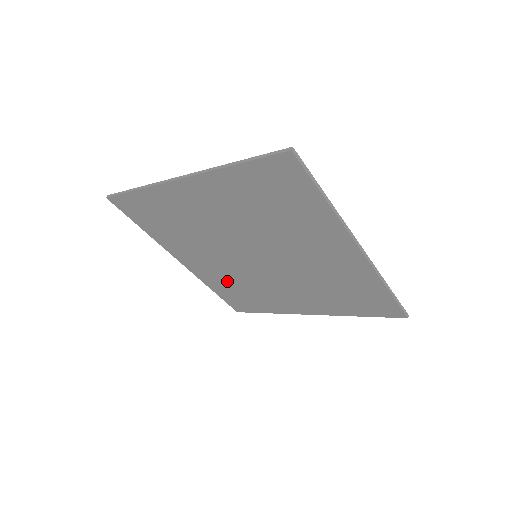
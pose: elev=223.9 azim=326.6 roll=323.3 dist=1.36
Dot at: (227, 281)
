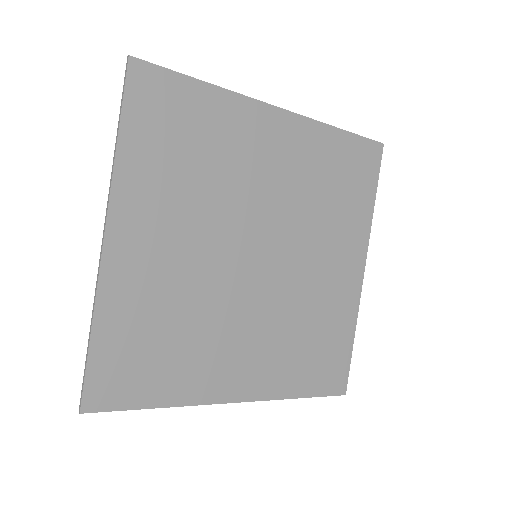
Dot at: (158, 304)
